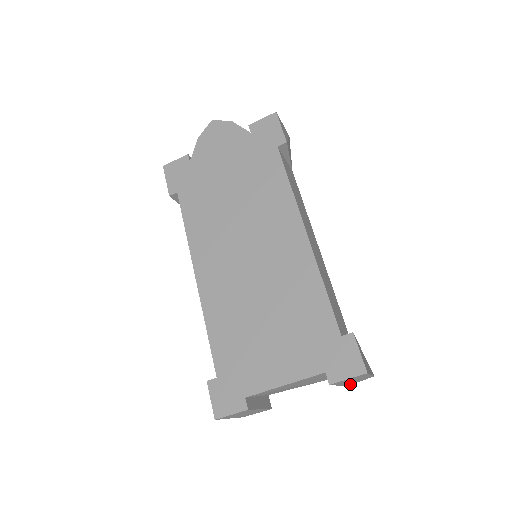
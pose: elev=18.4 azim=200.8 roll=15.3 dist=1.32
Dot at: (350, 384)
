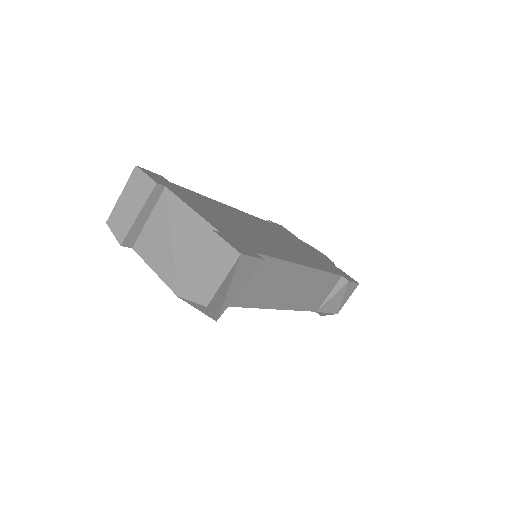
Dot at: (182, 296)
